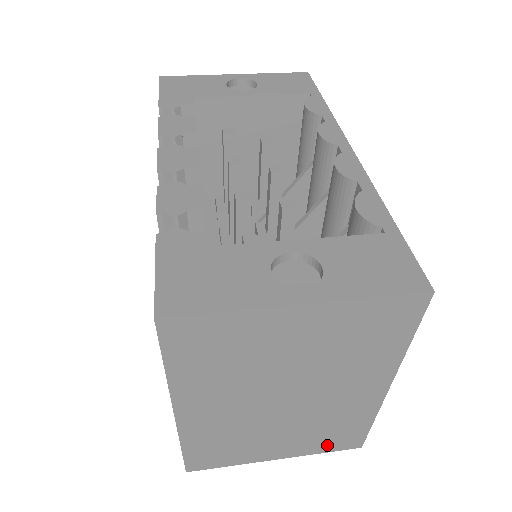
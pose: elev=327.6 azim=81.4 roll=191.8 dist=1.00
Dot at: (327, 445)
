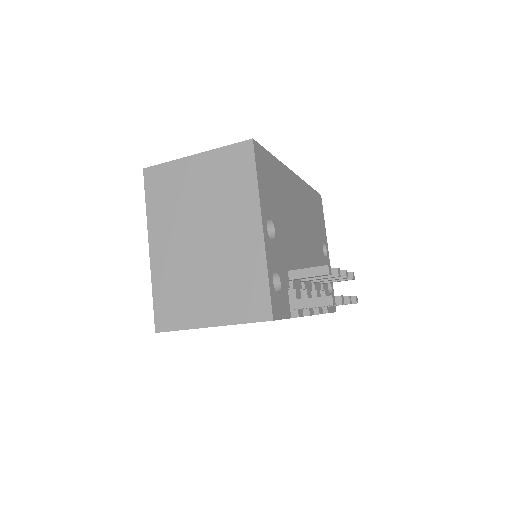
Dot at: (244, 310)
